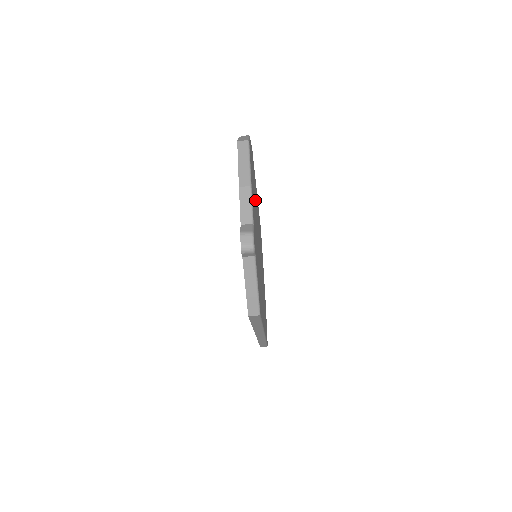
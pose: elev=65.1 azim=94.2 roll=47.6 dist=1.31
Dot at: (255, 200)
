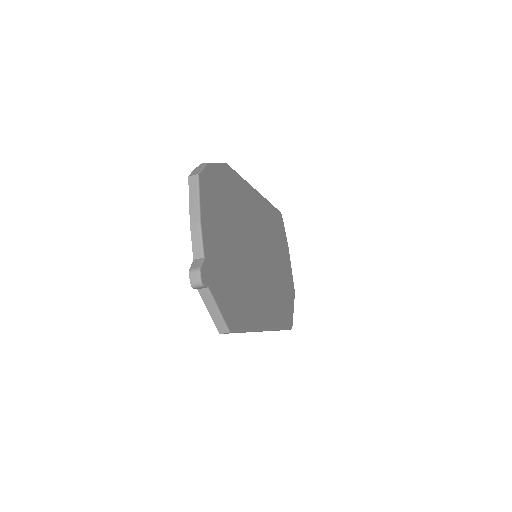
Dot at: (234, 213)
